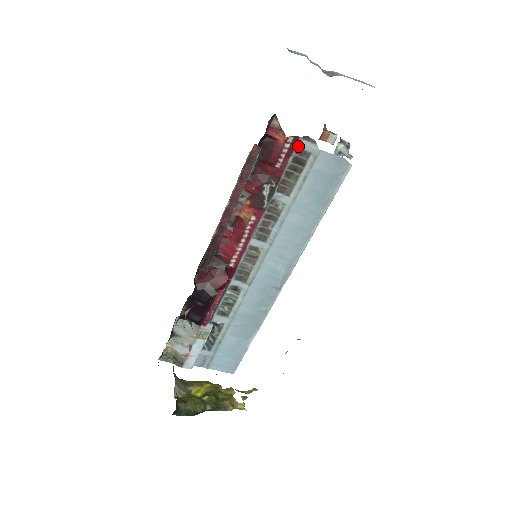
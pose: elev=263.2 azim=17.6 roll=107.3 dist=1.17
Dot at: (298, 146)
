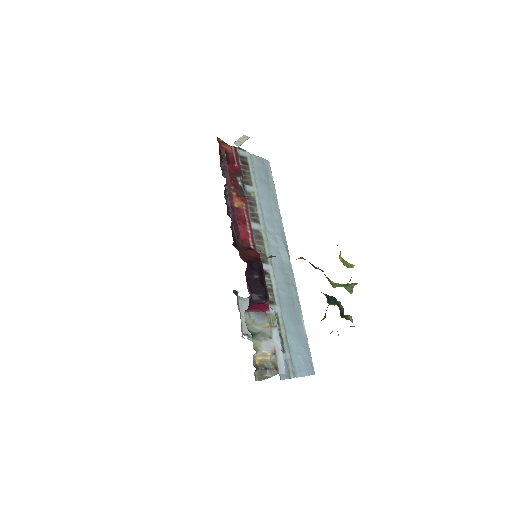
Dot at: (238, 153)
